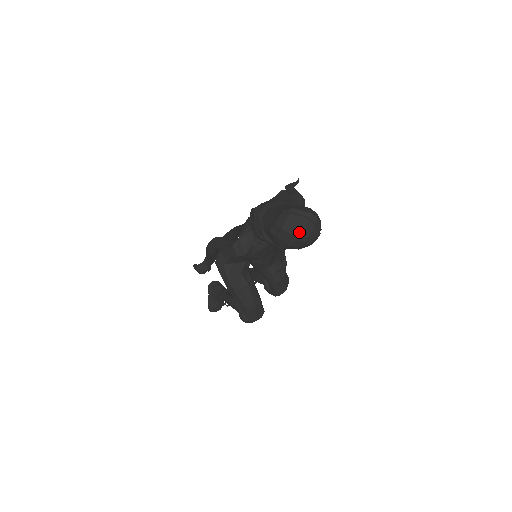
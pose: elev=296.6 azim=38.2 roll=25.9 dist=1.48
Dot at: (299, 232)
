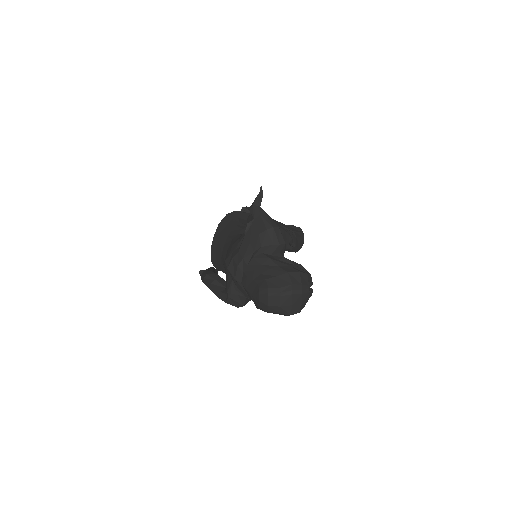
Dot at: (288, 310)
